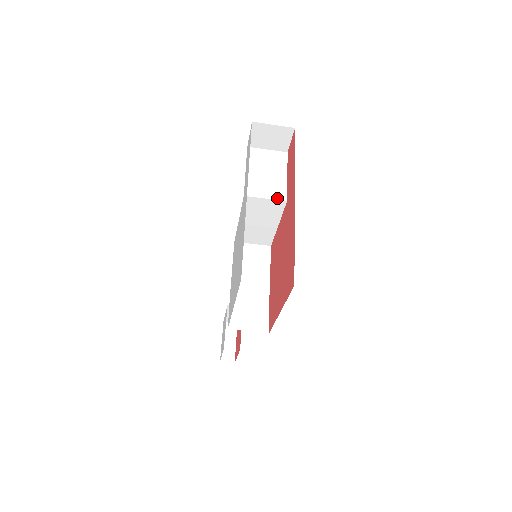
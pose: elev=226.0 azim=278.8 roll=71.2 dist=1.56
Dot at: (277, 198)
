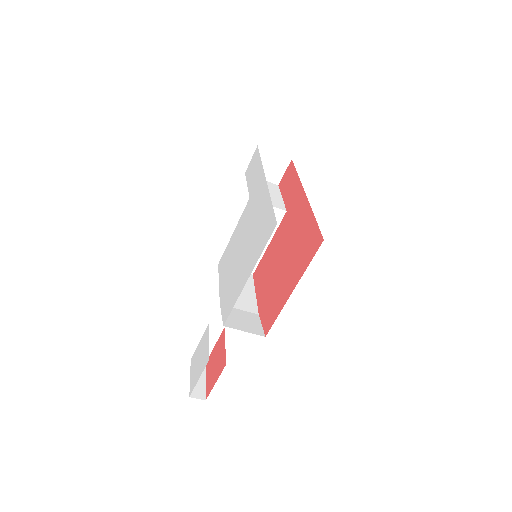
Dot at: (278, 207)
